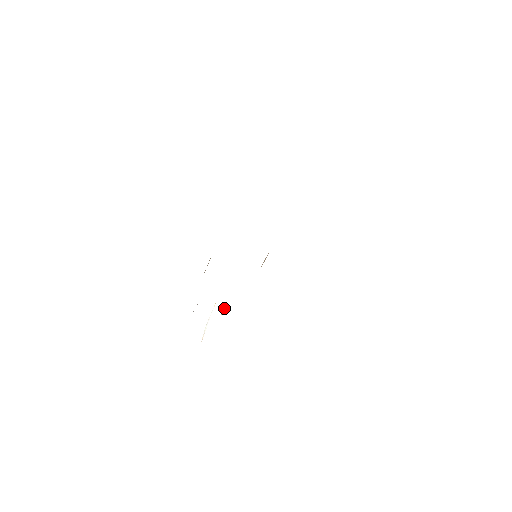
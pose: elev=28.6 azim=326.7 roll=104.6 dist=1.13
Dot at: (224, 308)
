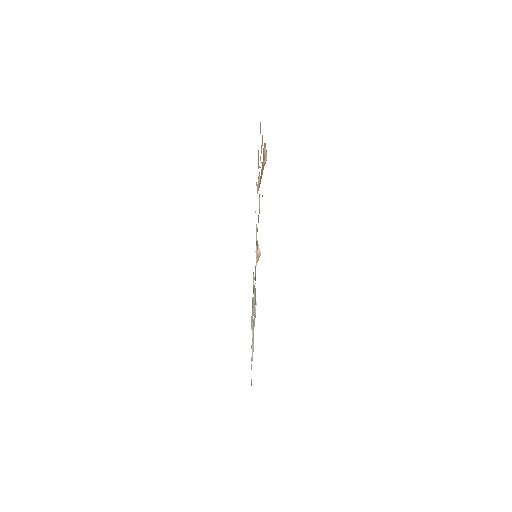
Dot at: occluded
